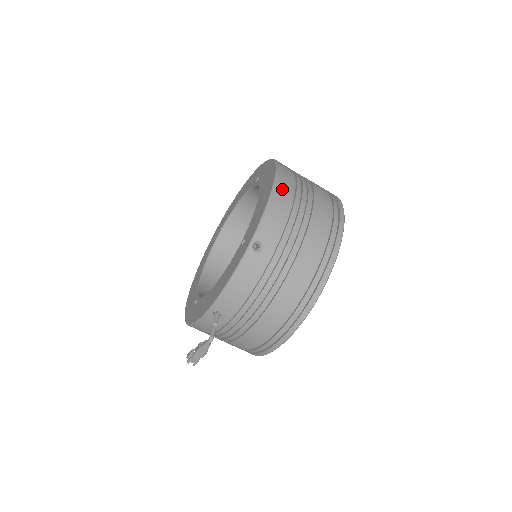
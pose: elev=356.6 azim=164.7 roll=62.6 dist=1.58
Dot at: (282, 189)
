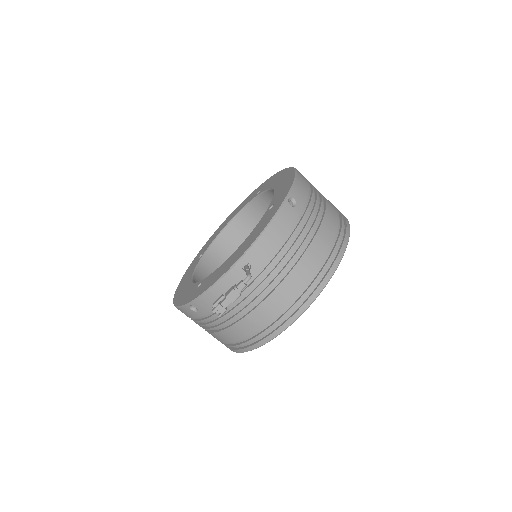
Dot at: (302, 175)
